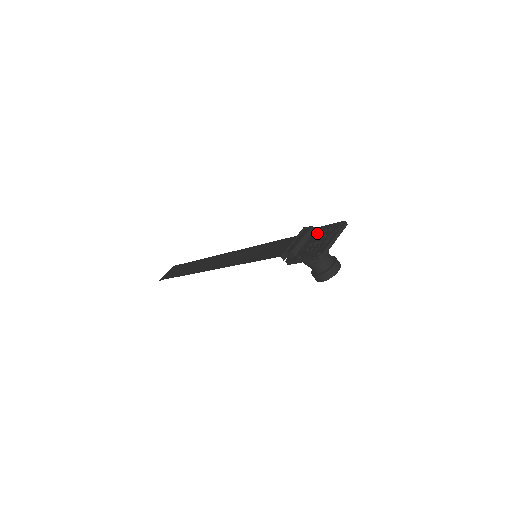
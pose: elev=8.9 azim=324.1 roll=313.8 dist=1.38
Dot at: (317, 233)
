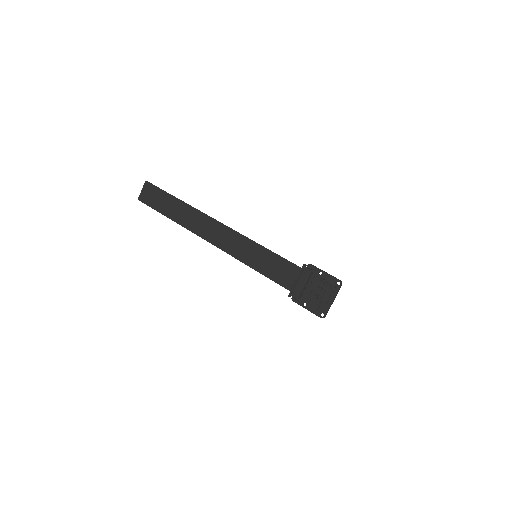
Dot at: (316, 278)
